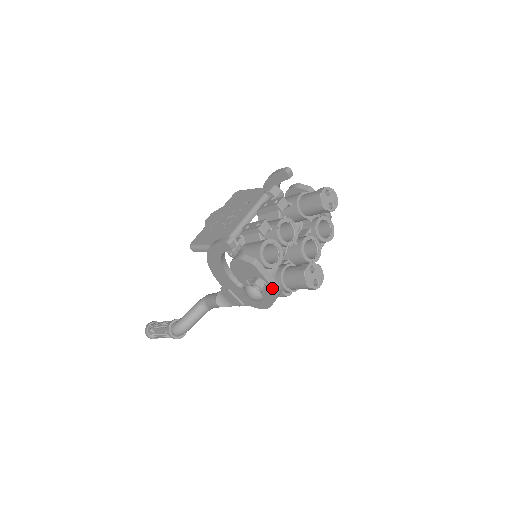
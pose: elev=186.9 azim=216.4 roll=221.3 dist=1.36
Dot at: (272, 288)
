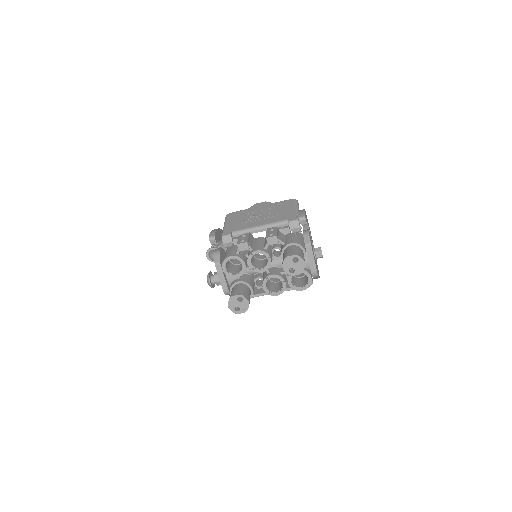
Dot at: (222, 287)
